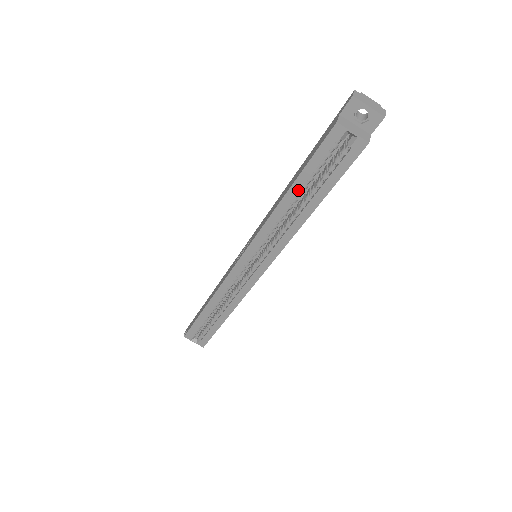
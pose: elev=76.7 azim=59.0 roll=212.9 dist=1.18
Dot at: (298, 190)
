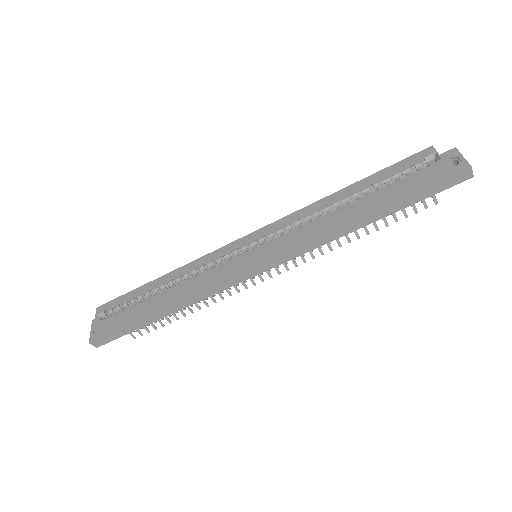
Dot at: (357, 188)
